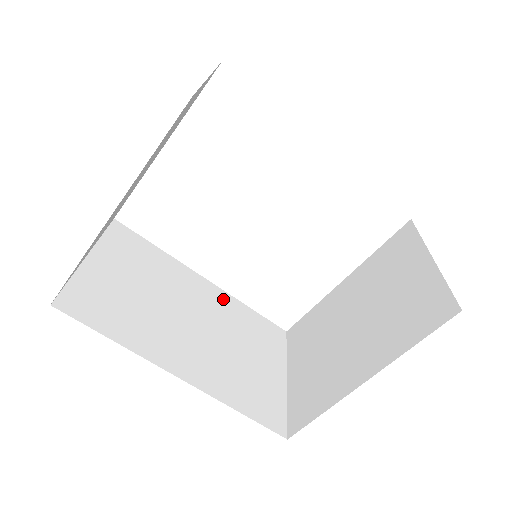
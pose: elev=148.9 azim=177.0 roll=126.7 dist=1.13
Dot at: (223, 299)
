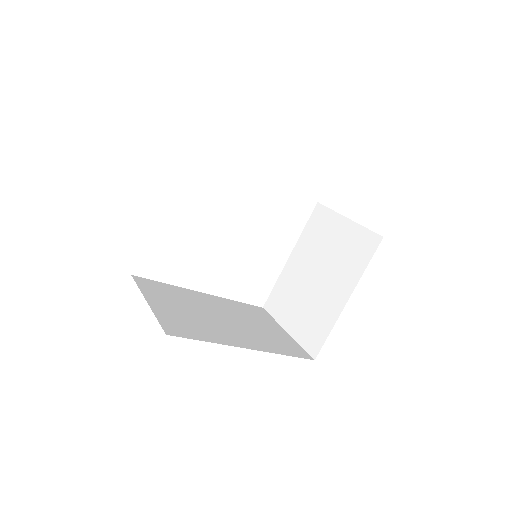
Dot at: (222, 301)
